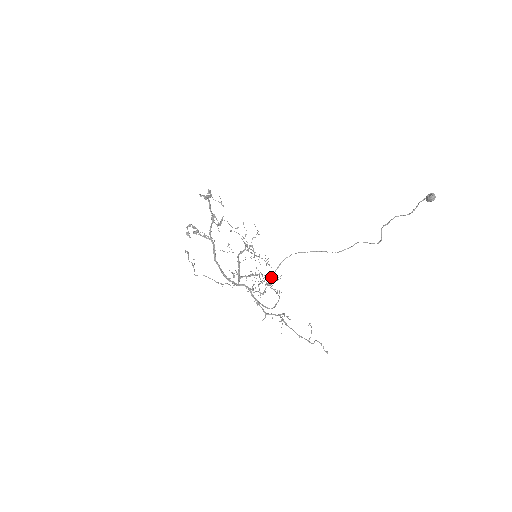
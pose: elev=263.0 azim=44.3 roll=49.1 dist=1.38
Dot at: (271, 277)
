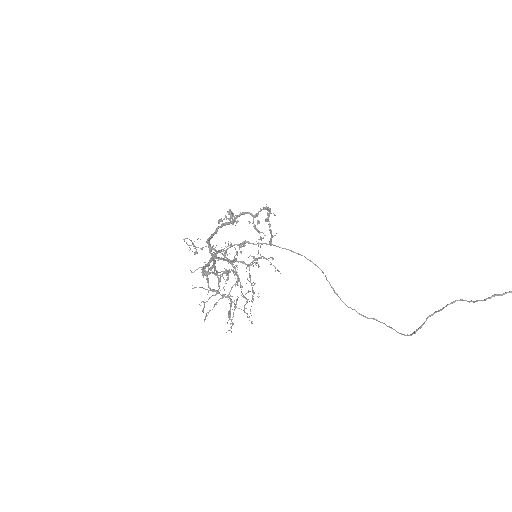
Dot at: (253, 243)
